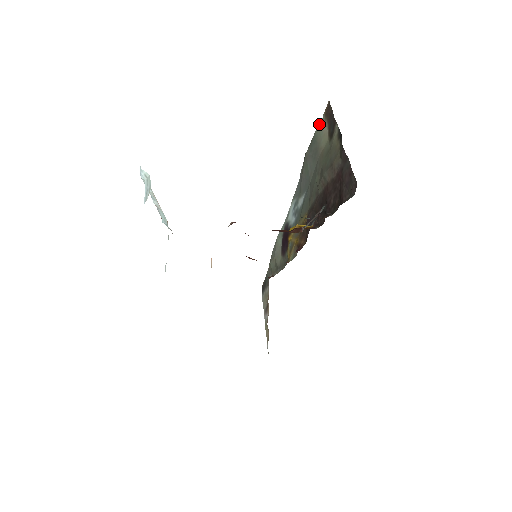
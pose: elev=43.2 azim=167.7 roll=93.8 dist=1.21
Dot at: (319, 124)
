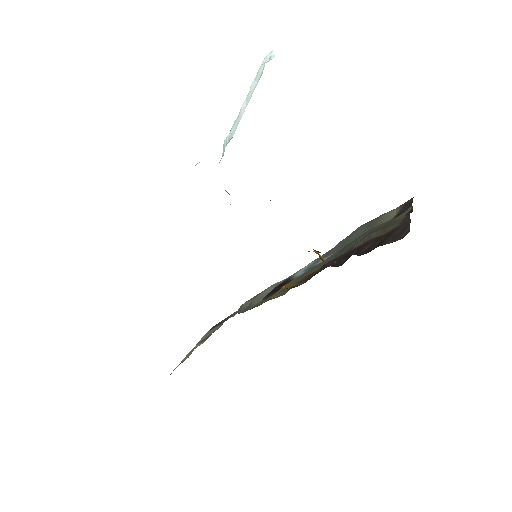
Dot at: (390, 211)
